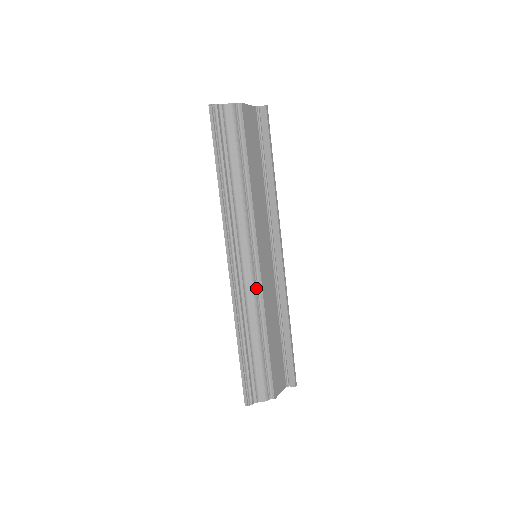
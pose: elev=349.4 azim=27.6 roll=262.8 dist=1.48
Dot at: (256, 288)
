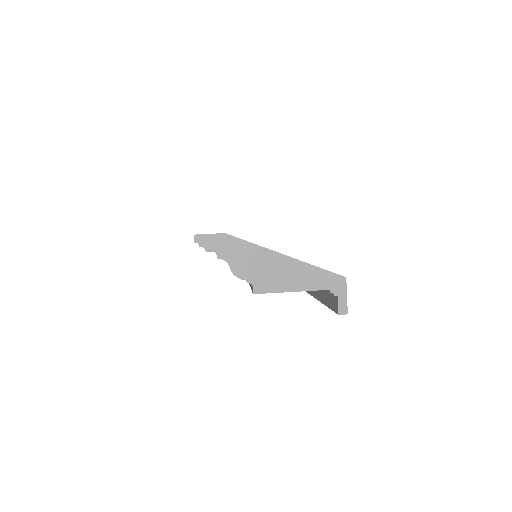
Dot at: occluded
